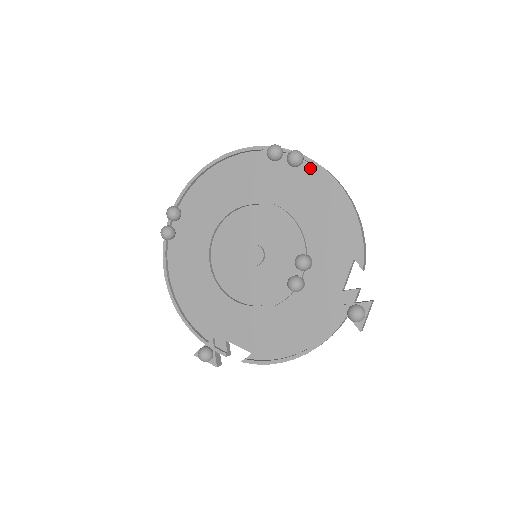
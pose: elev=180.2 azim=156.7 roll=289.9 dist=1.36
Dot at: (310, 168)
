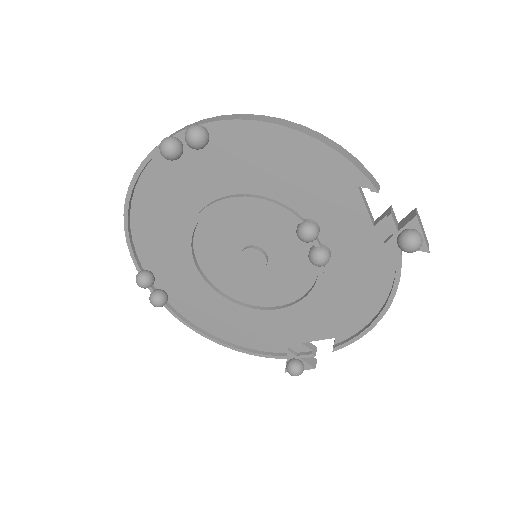
Dot at: (222, 131)
